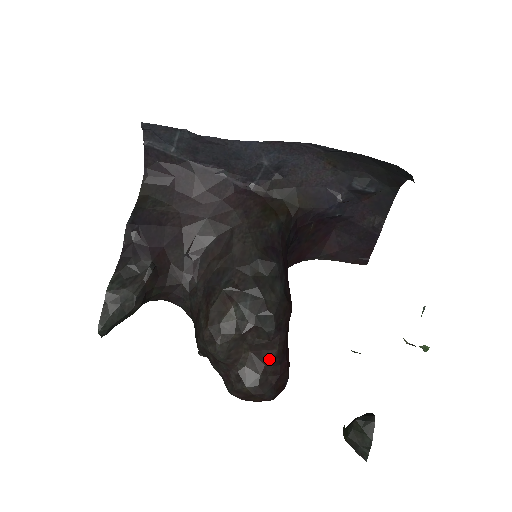
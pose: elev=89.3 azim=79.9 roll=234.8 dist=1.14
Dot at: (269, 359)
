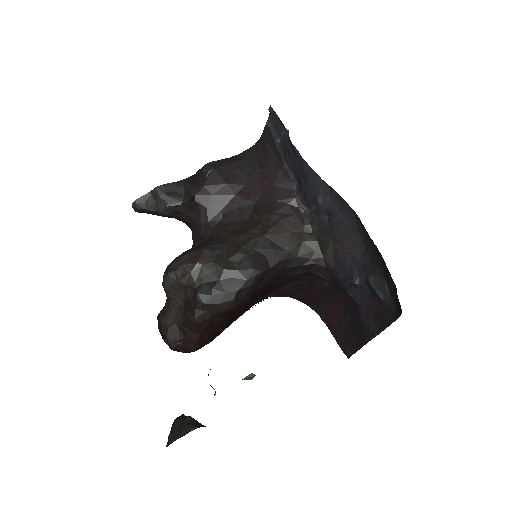
Dot at: (187, 320)
